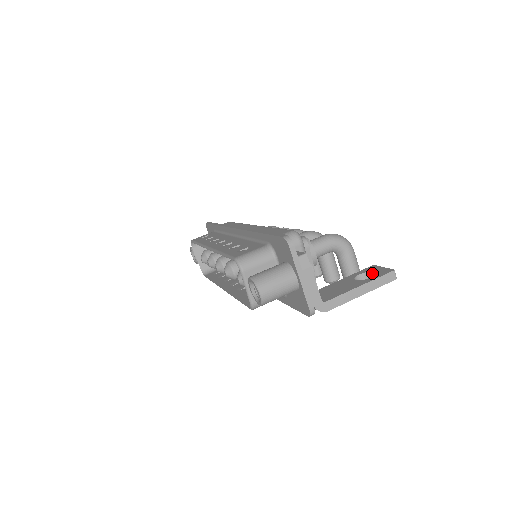
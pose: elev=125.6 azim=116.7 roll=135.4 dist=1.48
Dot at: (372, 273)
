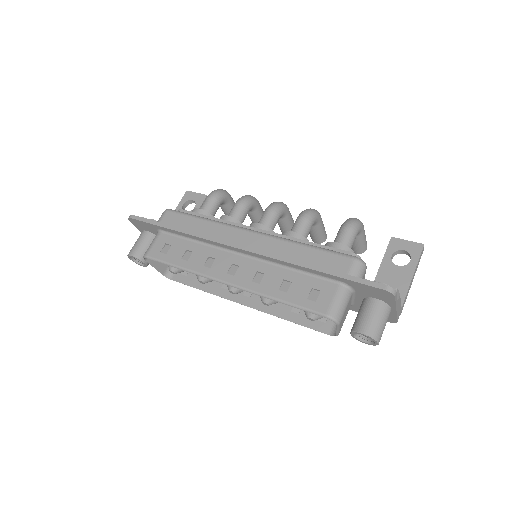
Dot at: (402, 251)
